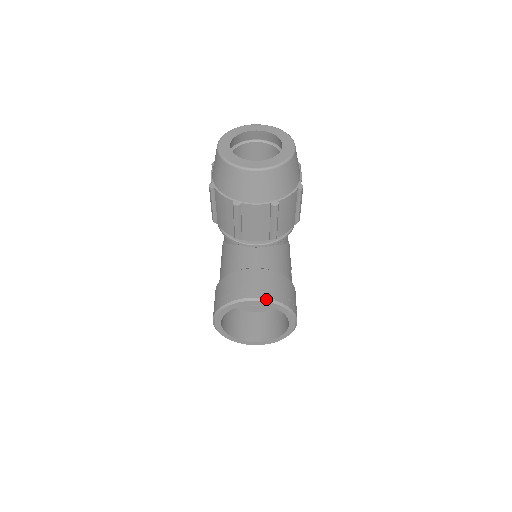
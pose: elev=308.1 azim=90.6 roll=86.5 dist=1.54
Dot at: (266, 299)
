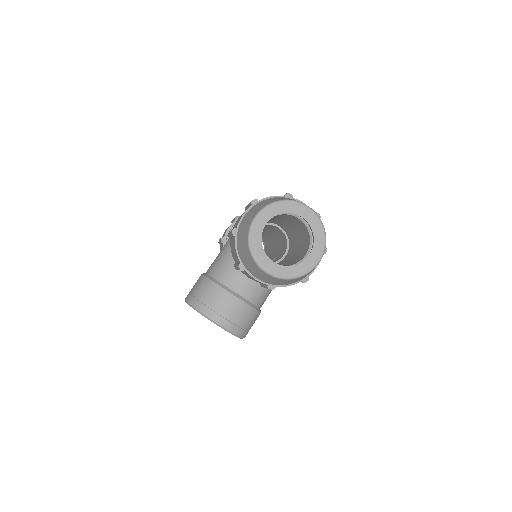
Dot at: (225, 328)
